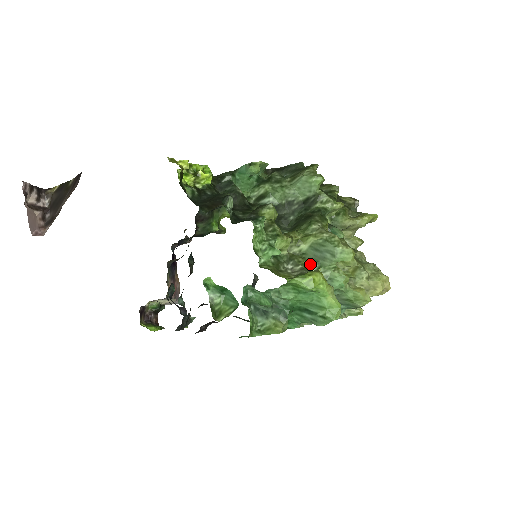
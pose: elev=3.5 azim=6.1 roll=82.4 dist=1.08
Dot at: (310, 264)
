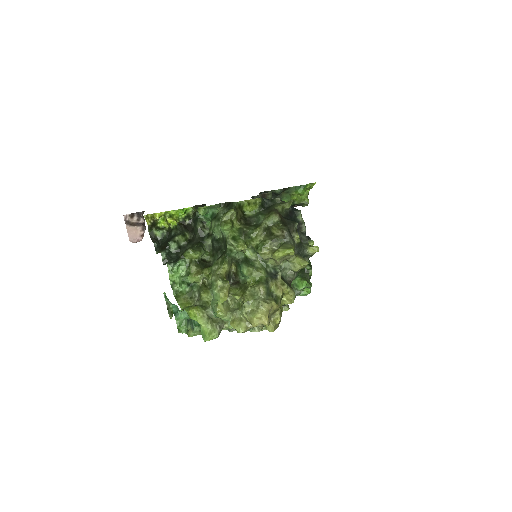
Dot at: (212, 295)
